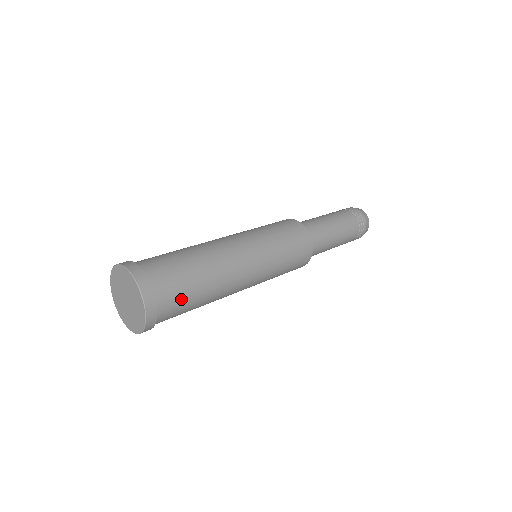
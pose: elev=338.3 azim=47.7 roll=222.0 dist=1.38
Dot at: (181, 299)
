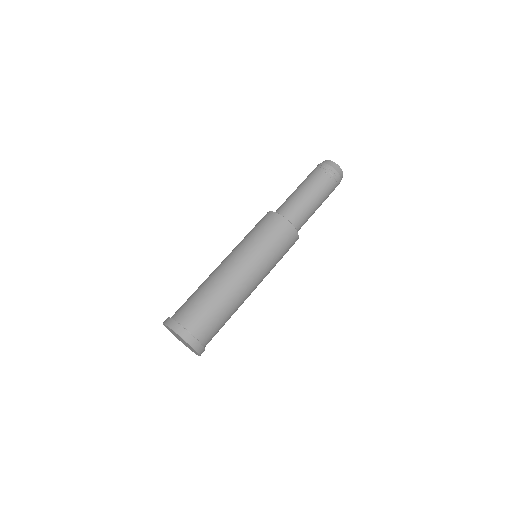
Dot at: occluded
